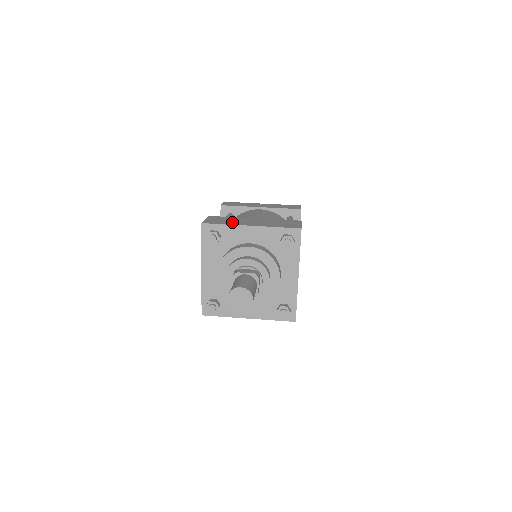
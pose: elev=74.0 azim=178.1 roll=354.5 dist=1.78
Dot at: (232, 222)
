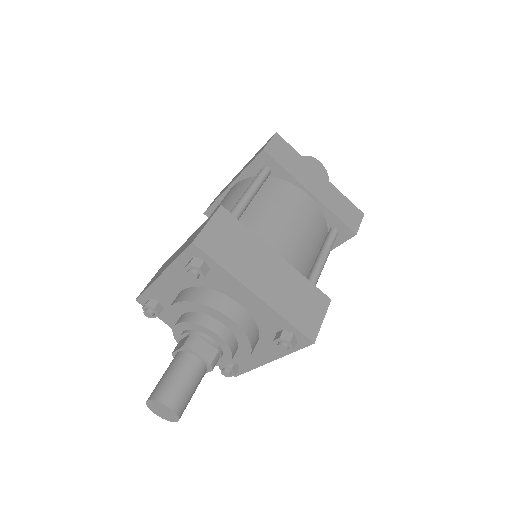
Dot at: (157, 275)
